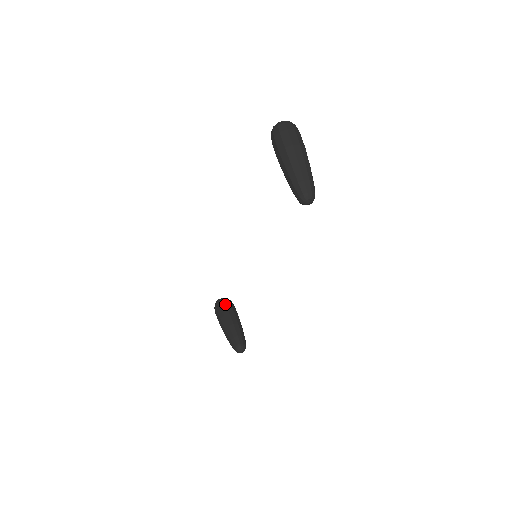
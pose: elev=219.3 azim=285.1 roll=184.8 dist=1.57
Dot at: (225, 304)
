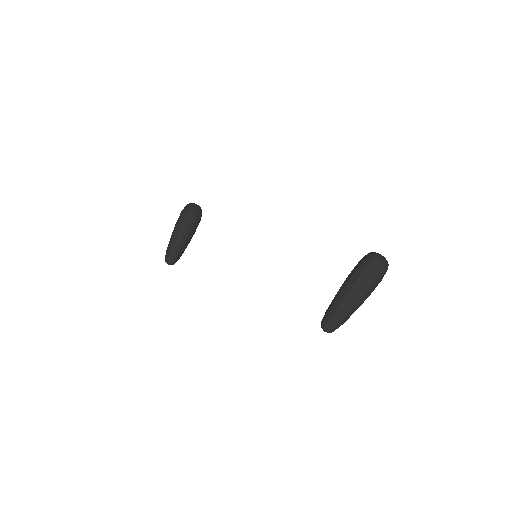
Dot at: (197, 217)
